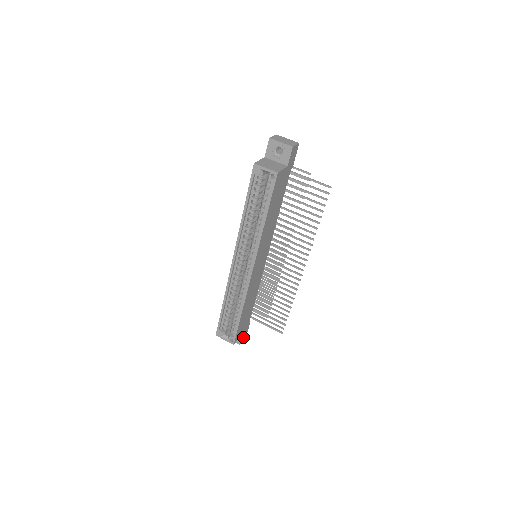
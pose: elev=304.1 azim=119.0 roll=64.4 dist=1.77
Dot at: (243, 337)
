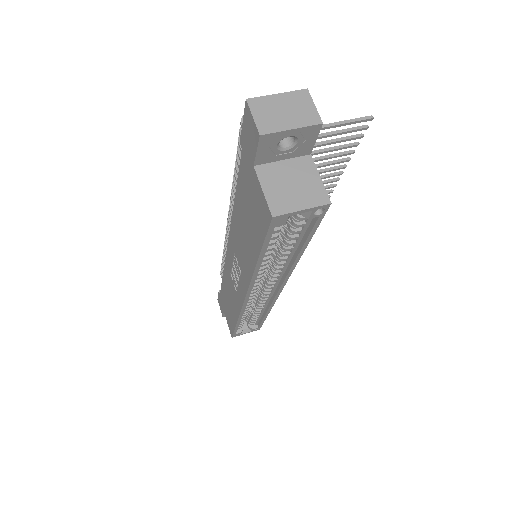
Dot at: occluded
